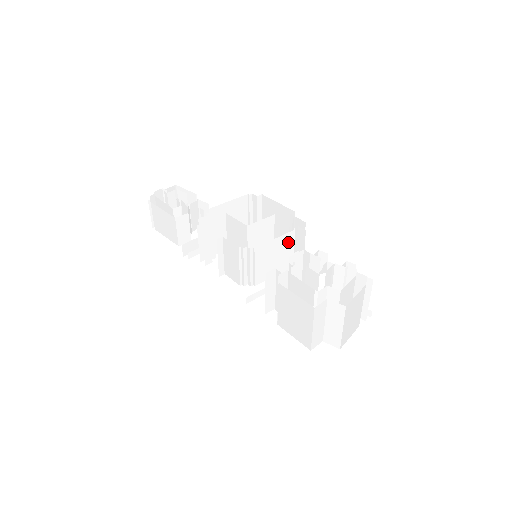
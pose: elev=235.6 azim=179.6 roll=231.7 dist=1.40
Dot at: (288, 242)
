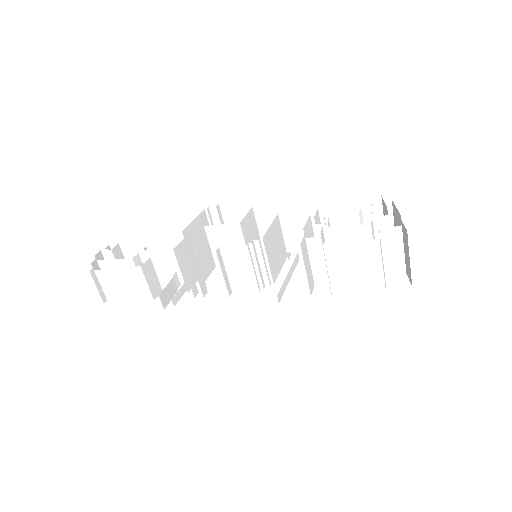
Dot at: (278, 228)
